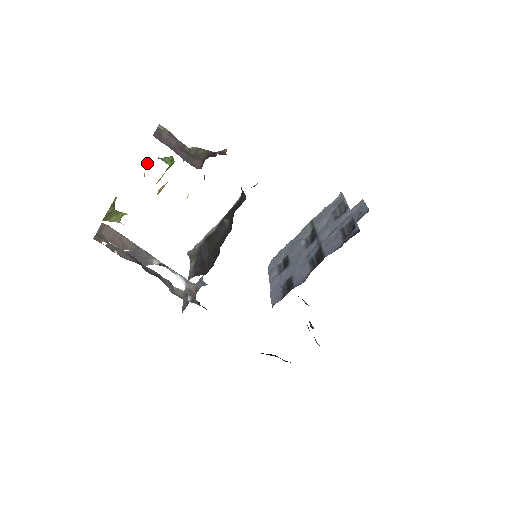
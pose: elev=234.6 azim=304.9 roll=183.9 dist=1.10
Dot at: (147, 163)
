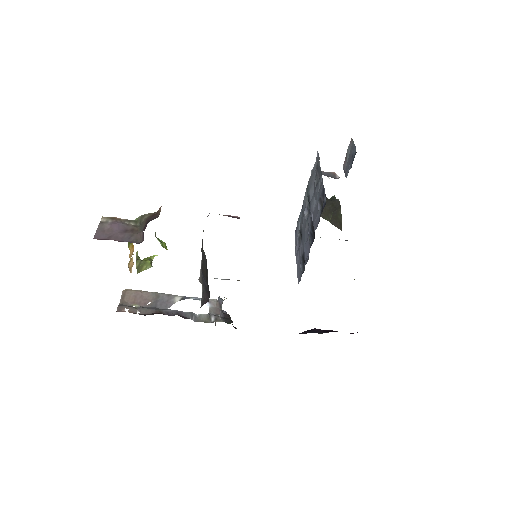
Dot at: occluded
